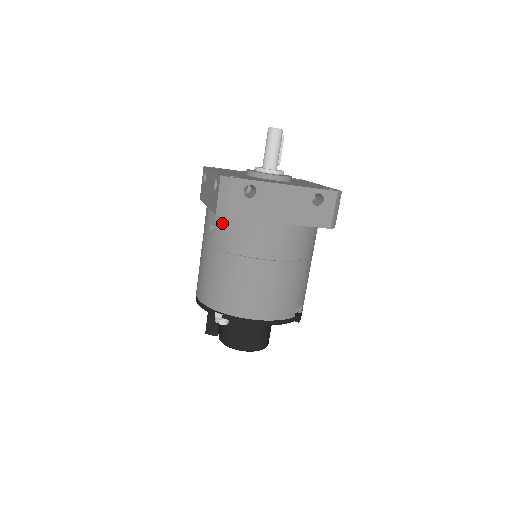
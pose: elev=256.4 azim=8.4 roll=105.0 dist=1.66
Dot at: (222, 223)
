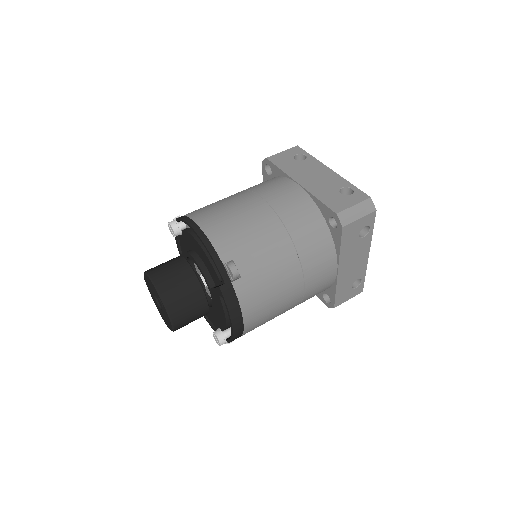
Dot at: occluded
